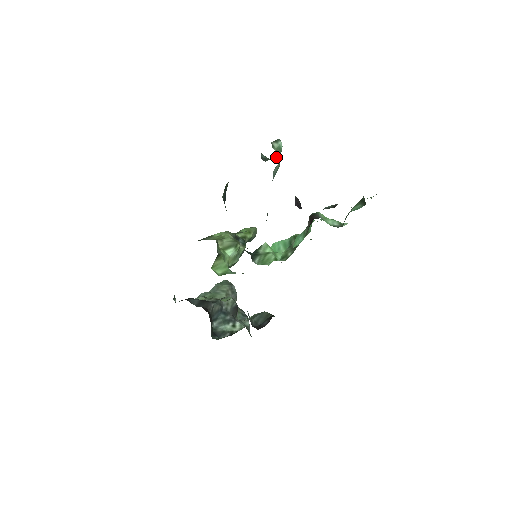
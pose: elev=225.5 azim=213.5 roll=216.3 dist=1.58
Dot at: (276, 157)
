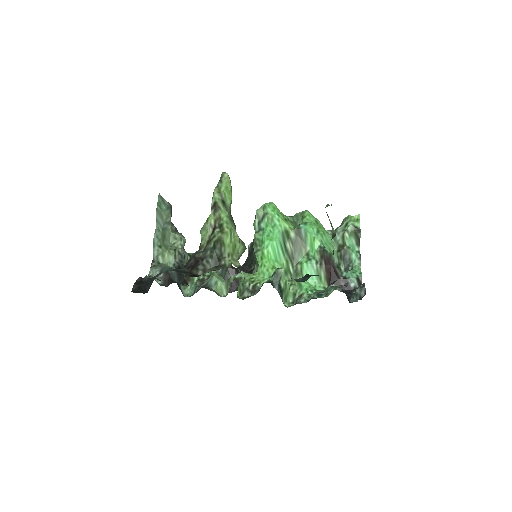
Dot at: occluded
